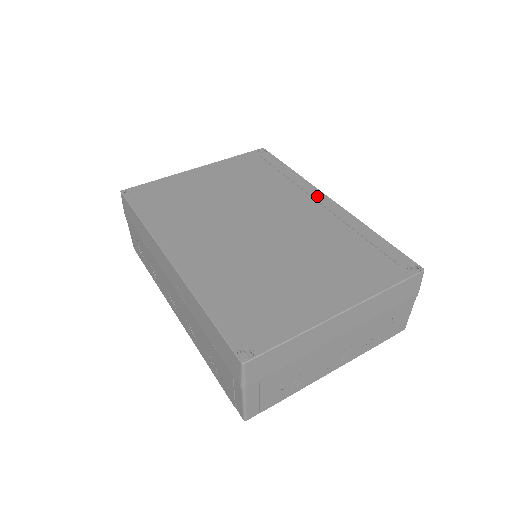
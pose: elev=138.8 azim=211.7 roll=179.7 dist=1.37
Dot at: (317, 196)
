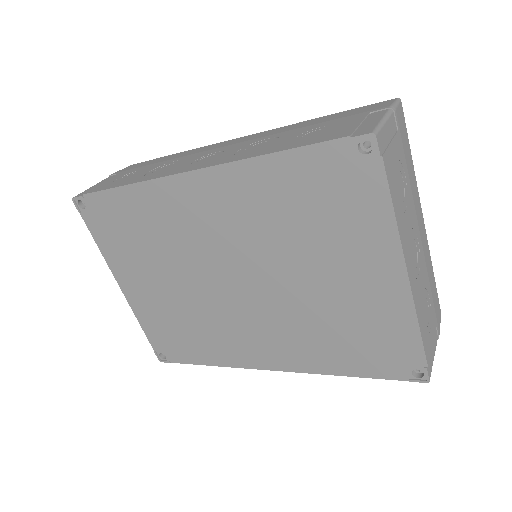
Dot at: occluded
